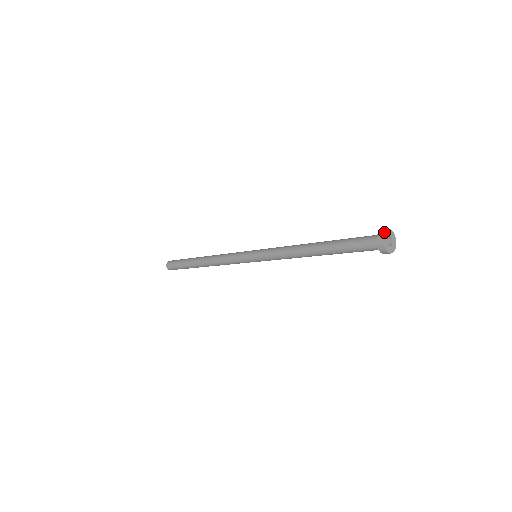
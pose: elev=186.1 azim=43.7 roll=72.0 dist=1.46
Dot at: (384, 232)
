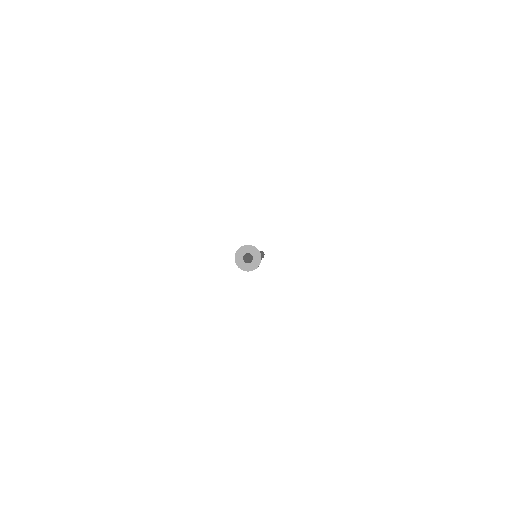
Dot at: occluded
